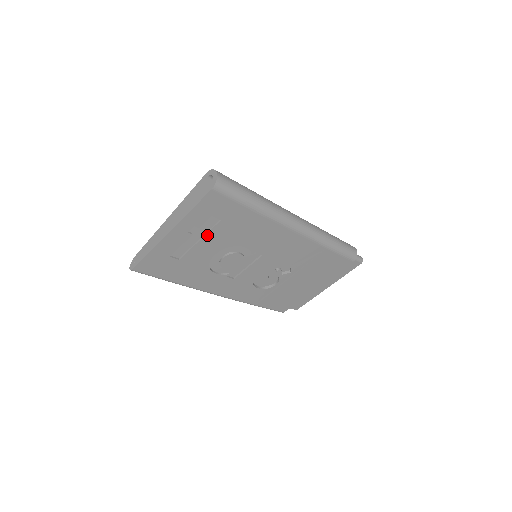
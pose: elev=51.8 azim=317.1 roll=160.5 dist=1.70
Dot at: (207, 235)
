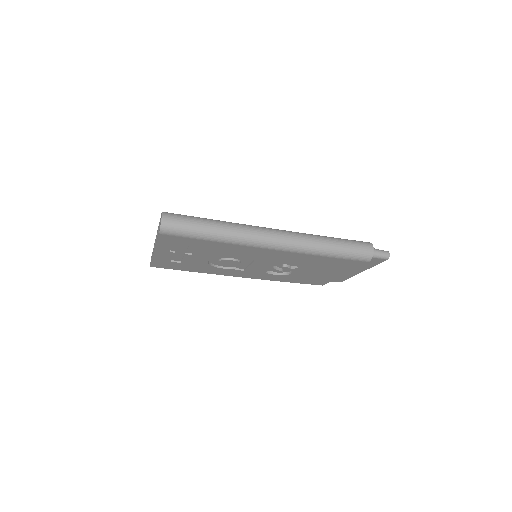
Dot at: occluded
